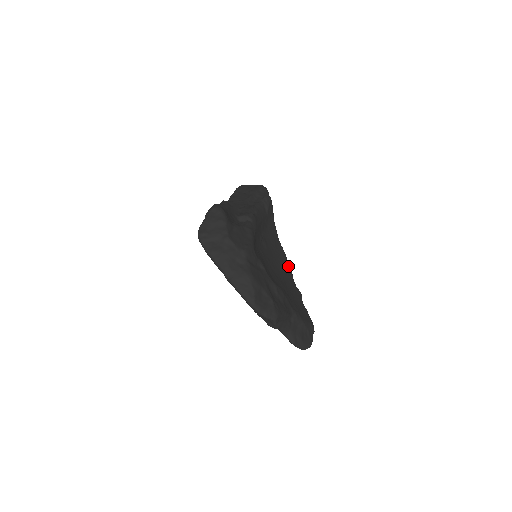
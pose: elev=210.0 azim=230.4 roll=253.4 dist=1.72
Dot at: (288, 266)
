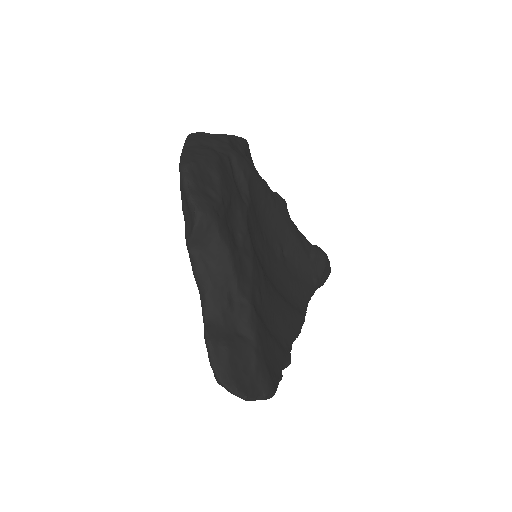
Dot at: (297, 322)
